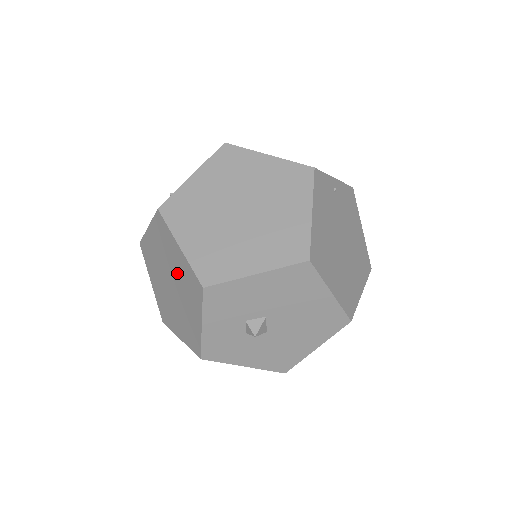
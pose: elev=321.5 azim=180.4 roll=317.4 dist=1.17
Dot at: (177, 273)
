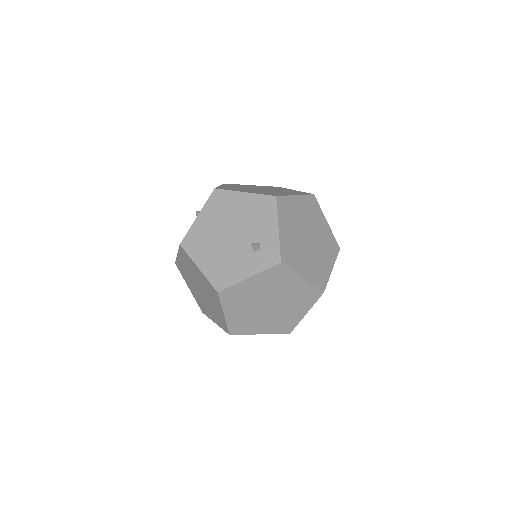
Dot at: (288, 295)
